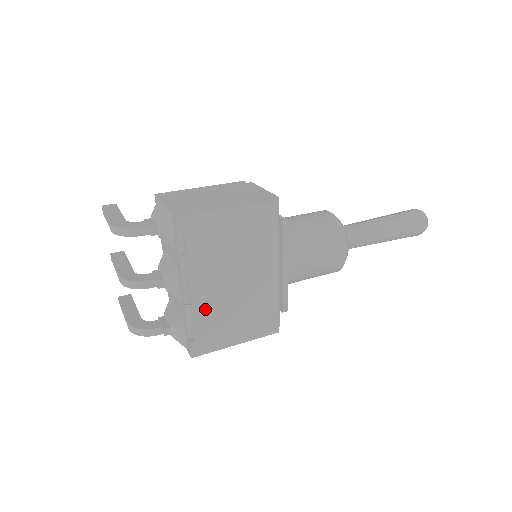
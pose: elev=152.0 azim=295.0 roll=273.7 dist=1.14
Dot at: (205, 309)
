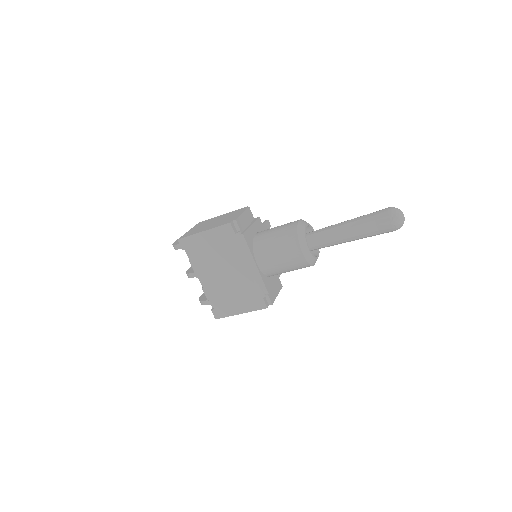
Dot at: (212, 290)
